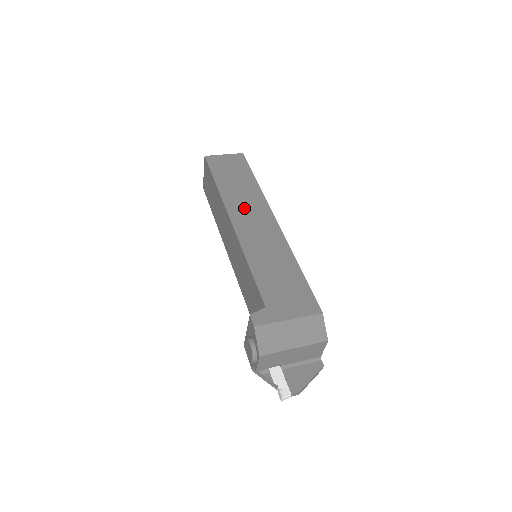
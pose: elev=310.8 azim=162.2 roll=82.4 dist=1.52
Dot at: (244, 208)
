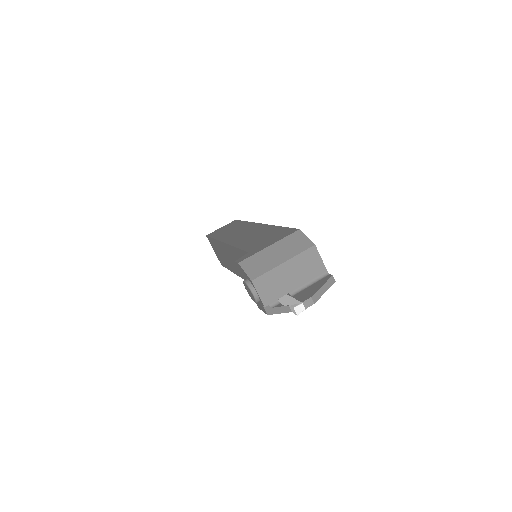
Dot at: (234, 233)
